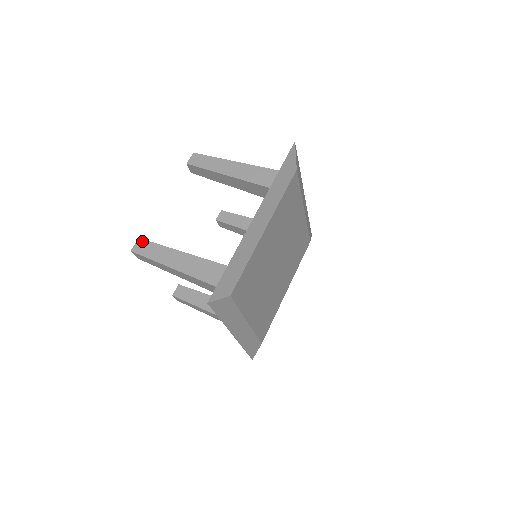
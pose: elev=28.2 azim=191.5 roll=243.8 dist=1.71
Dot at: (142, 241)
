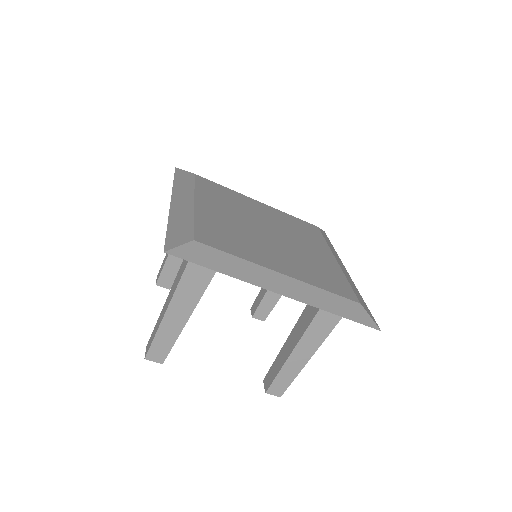
Dot at: (148, 343)
